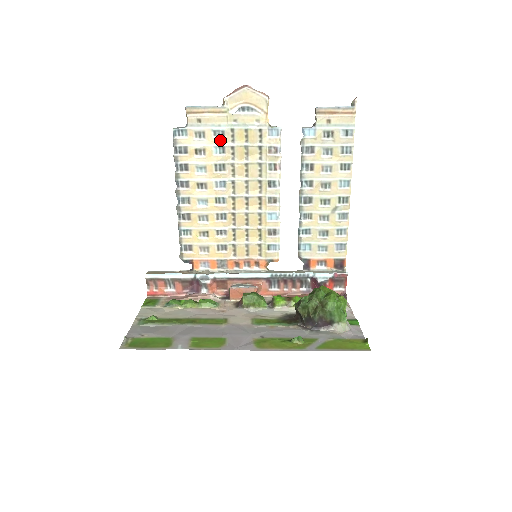
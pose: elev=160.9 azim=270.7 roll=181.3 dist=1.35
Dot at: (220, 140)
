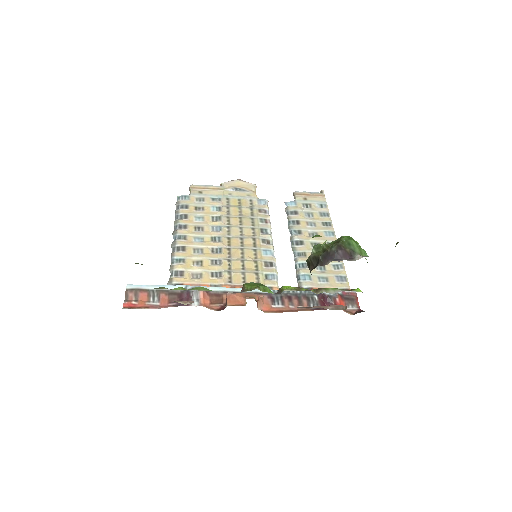
Dot at: (217, 203)
